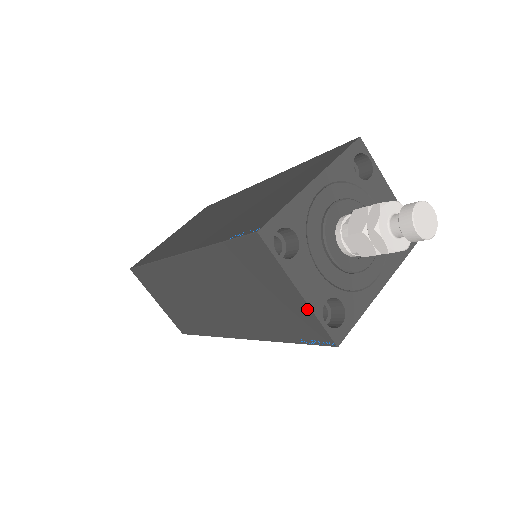
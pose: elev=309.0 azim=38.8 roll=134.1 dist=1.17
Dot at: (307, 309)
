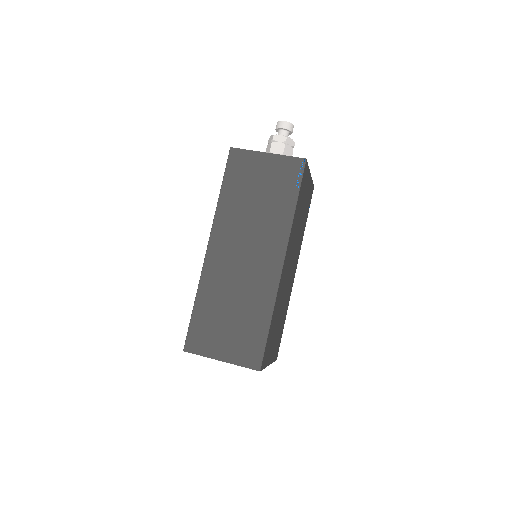
Dot at: (278, 157)
